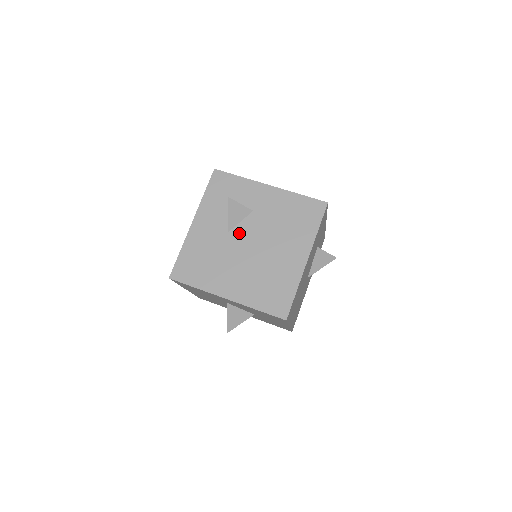
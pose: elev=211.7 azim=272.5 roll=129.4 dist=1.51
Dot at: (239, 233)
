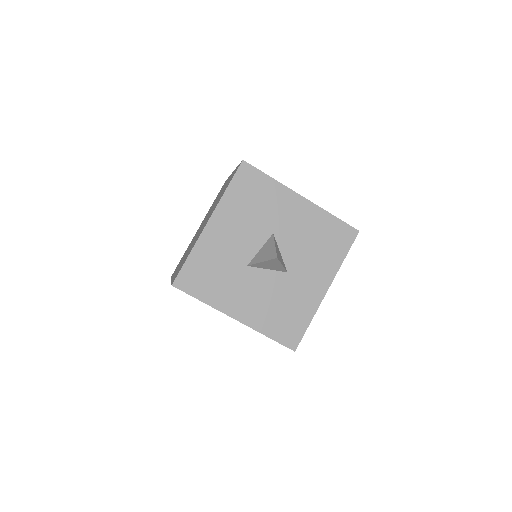
Dot at: occluded
